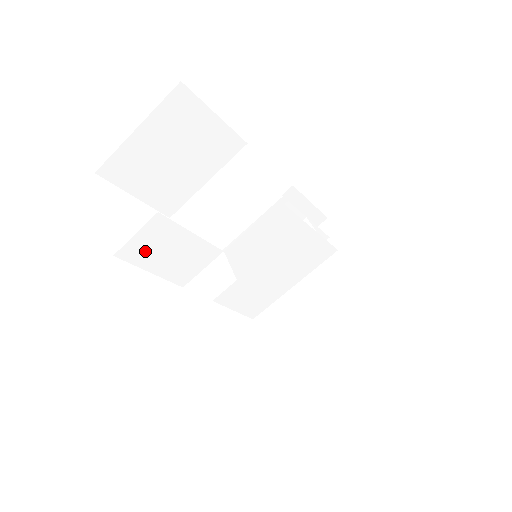
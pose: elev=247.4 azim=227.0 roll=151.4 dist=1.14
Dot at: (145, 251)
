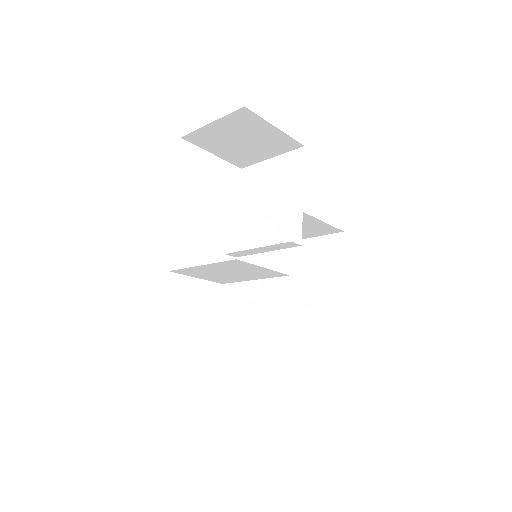
Dot at: (239, 344)
